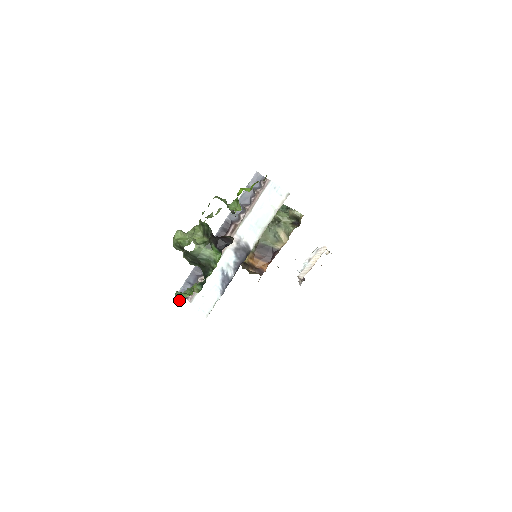
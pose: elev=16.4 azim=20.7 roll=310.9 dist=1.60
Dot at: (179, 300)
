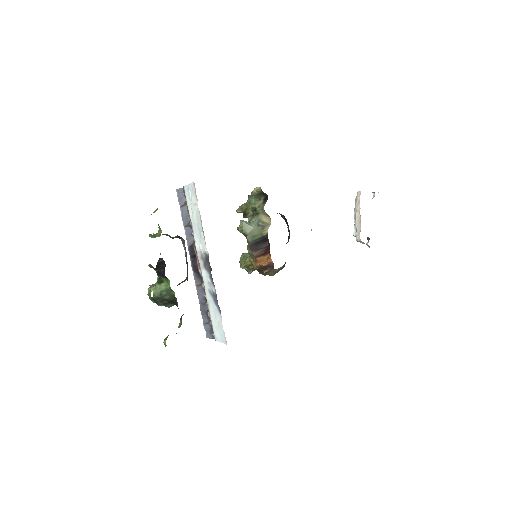
Dot at: occluded
